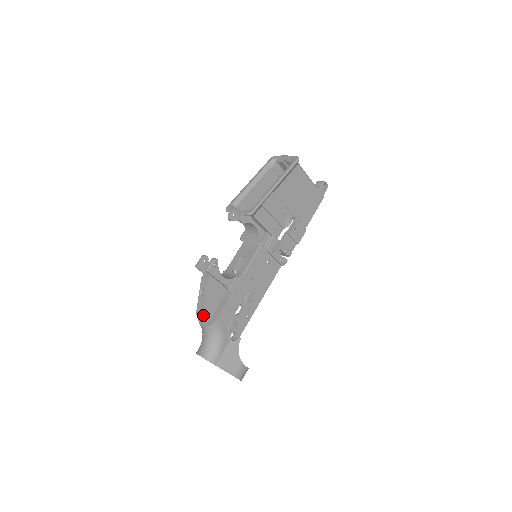
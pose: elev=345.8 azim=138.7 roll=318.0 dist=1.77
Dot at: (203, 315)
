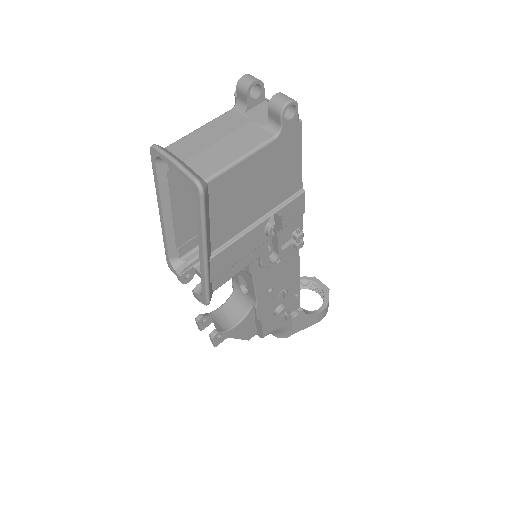
Dot at: occluded
